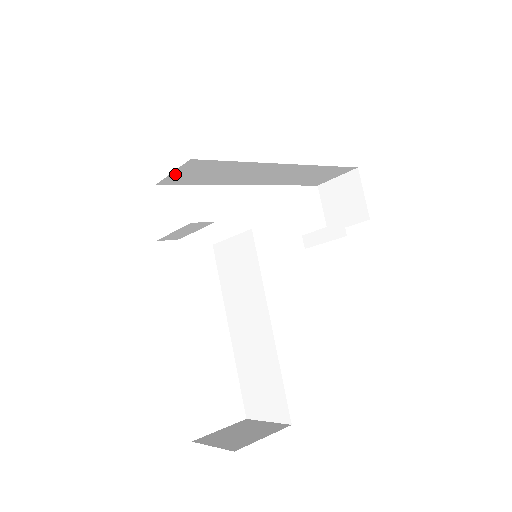
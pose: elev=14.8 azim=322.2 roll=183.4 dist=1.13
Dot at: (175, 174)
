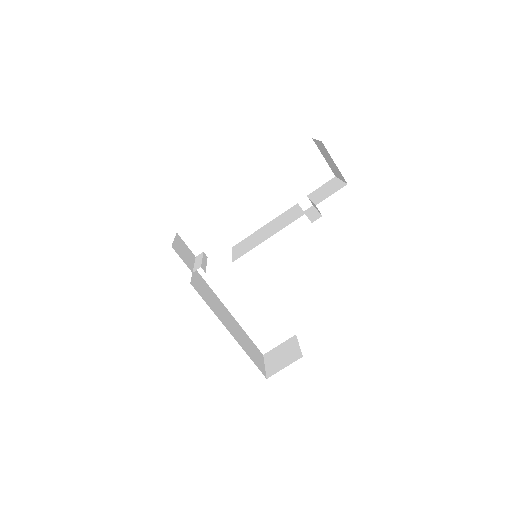
Dot at: occluded
